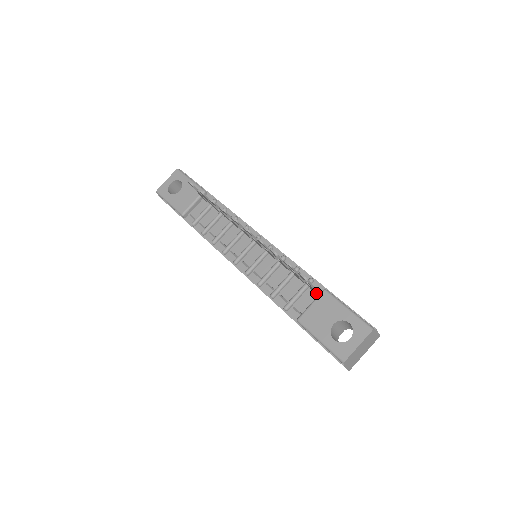
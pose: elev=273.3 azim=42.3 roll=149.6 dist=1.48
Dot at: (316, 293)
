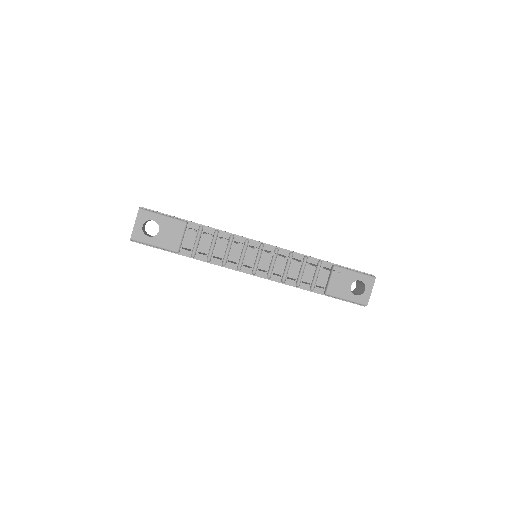
Dot at: occluded
